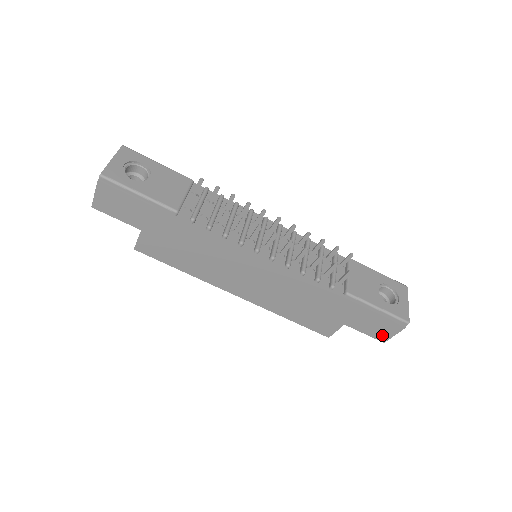
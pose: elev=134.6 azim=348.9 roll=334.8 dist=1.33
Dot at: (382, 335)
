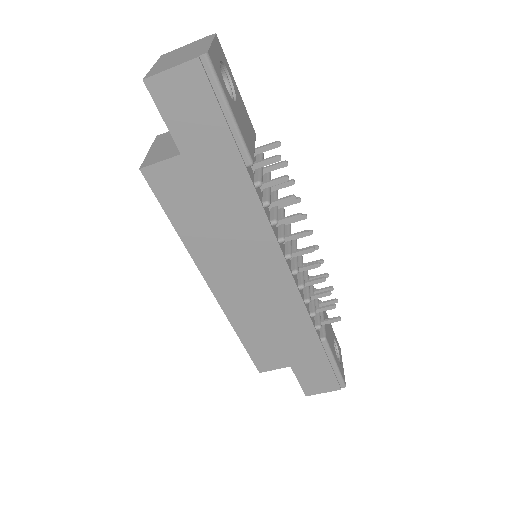
Dot at: (312, 389)
